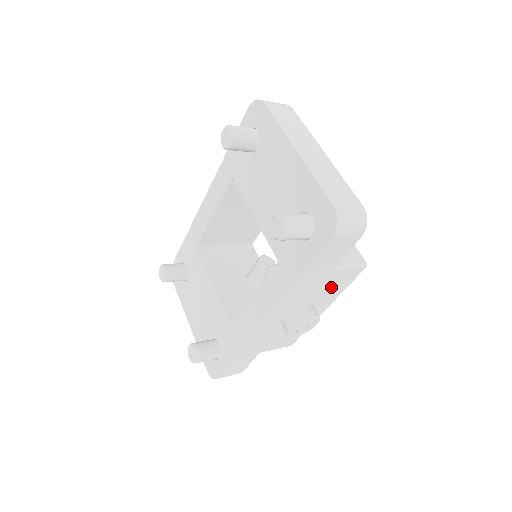
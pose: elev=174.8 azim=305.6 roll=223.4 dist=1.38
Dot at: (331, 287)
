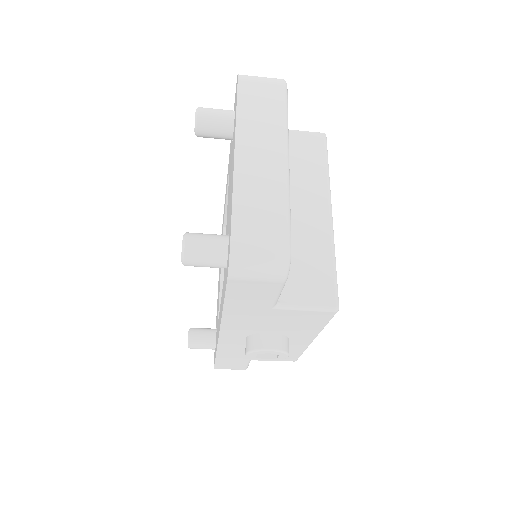
Dot at: (294, 322)
